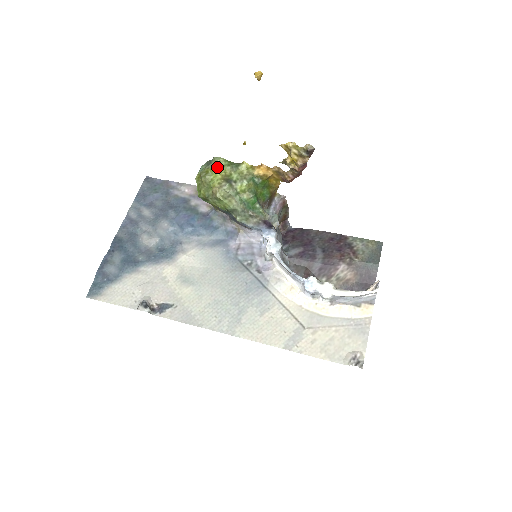
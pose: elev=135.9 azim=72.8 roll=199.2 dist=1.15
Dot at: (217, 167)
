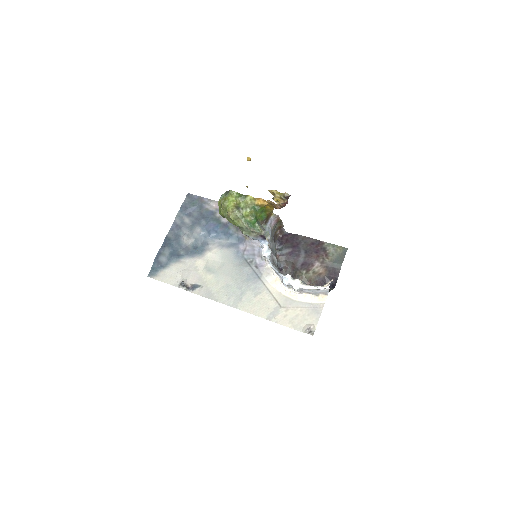
Dot at: (232, 197)
